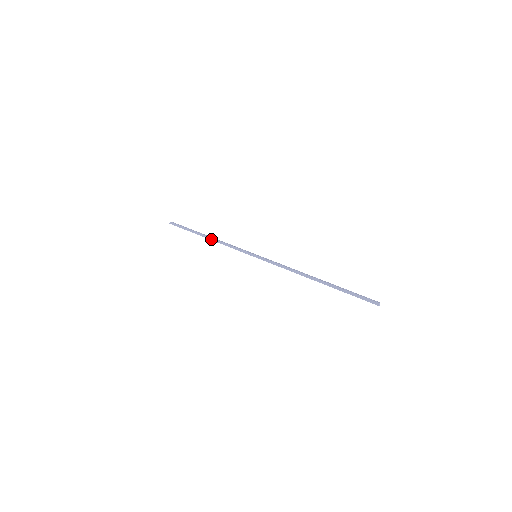
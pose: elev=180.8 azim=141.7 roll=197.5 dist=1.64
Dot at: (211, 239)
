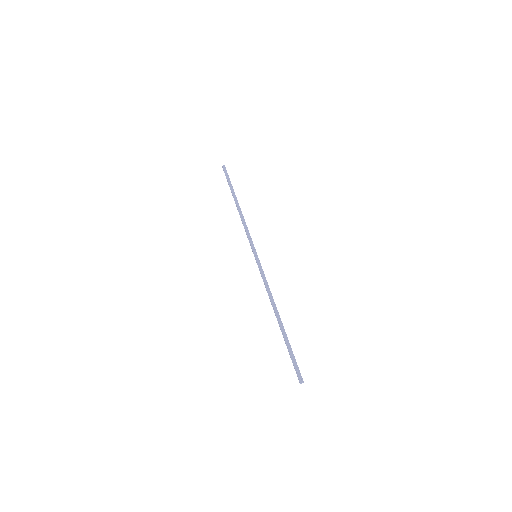
Dot at: (238, 211)
